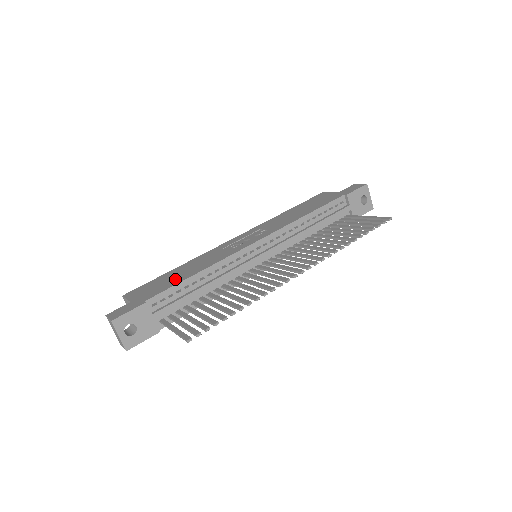
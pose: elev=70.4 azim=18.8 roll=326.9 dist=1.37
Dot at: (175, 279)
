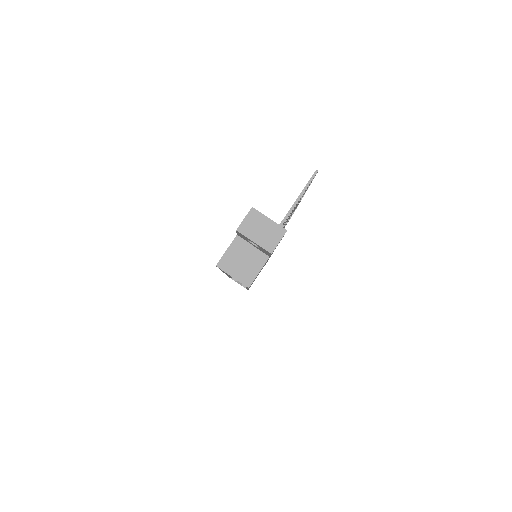
Dot at: occluded
